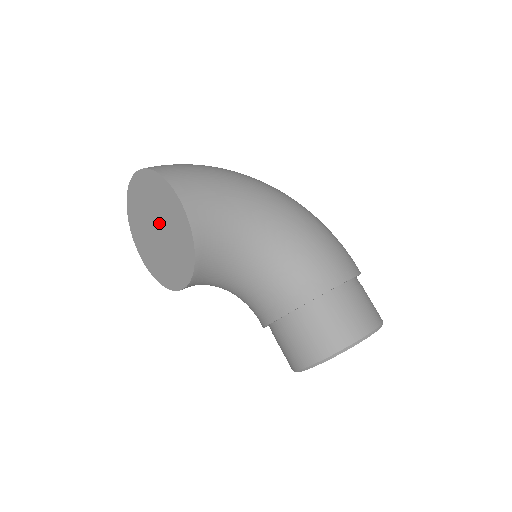
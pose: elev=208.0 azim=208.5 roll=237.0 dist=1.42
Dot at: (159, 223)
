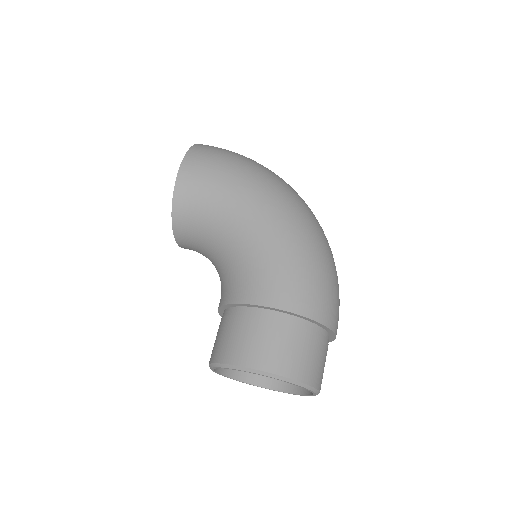
Dot at: occluded
